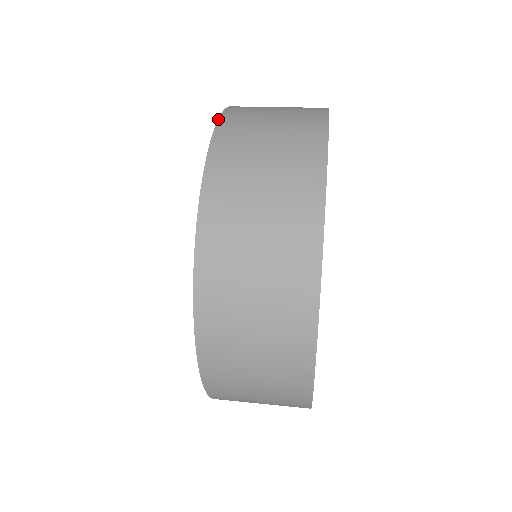
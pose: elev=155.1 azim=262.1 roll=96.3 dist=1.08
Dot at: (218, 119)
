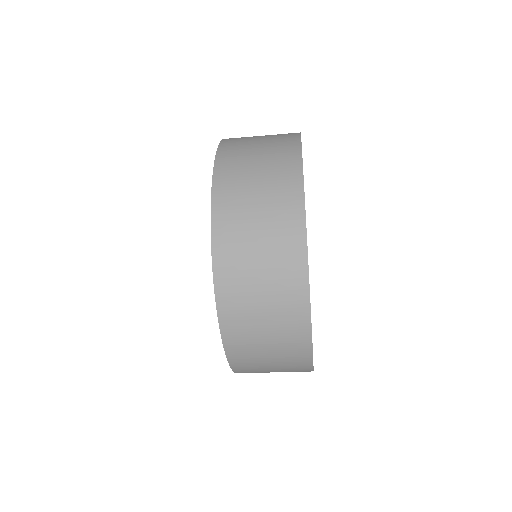
Dot at: (215, 156)
